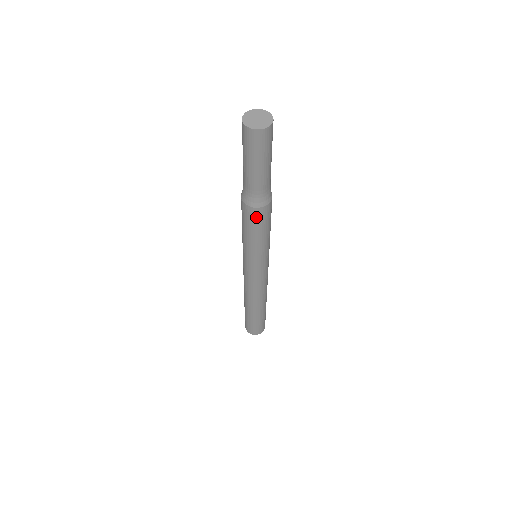
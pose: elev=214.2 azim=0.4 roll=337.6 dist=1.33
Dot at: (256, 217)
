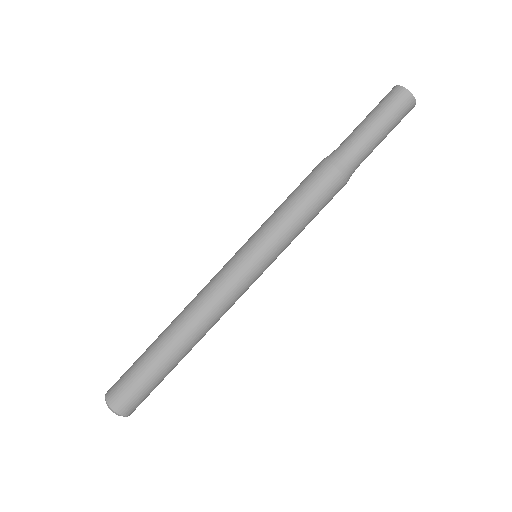
Dot at: (328, 184)
